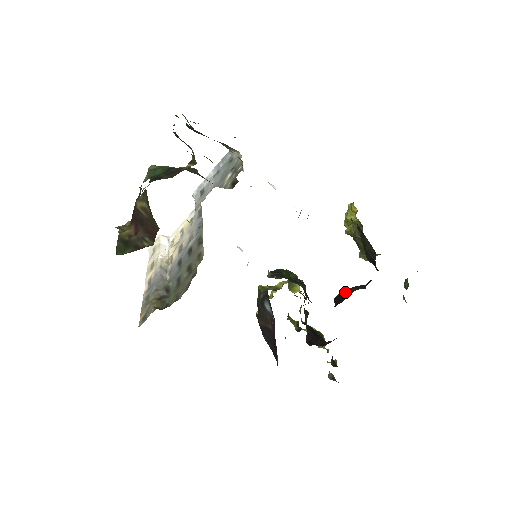
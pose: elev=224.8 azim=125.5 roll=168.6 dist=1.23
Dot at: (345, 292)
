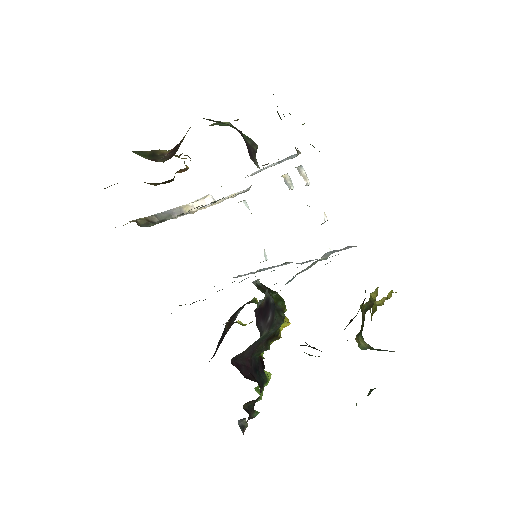
Dot at: occluded
